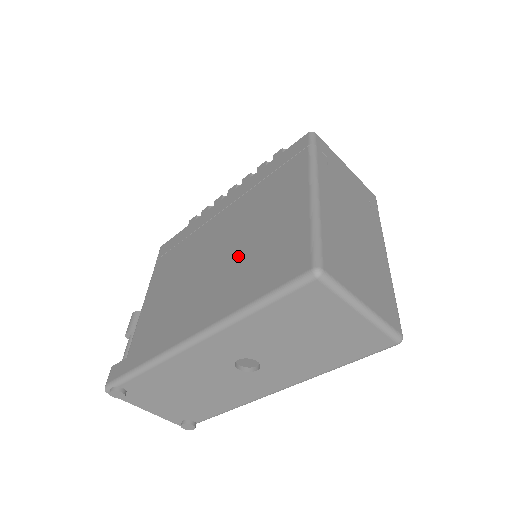
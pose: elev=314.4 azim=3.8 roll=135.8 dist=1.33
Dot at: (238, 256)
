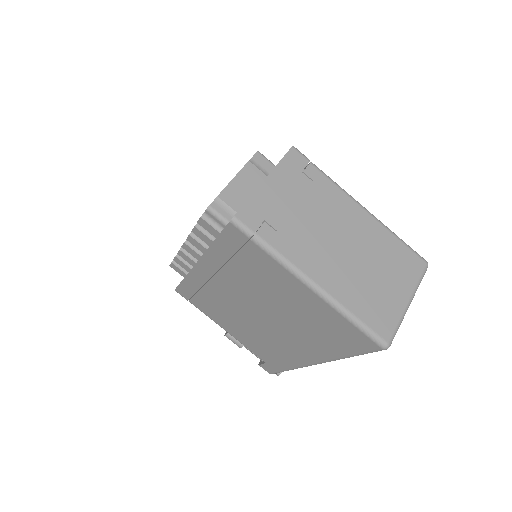
Dot at: (290, 323)
